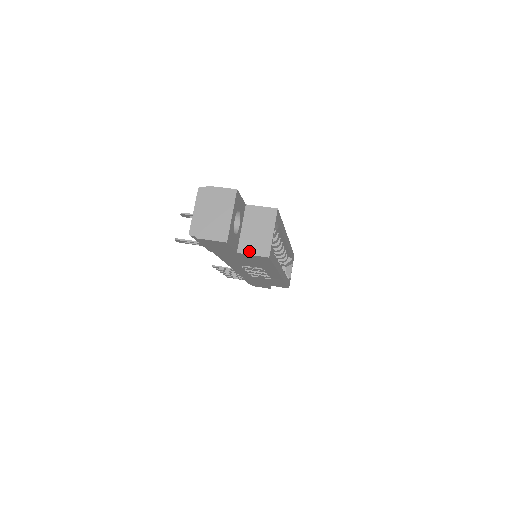
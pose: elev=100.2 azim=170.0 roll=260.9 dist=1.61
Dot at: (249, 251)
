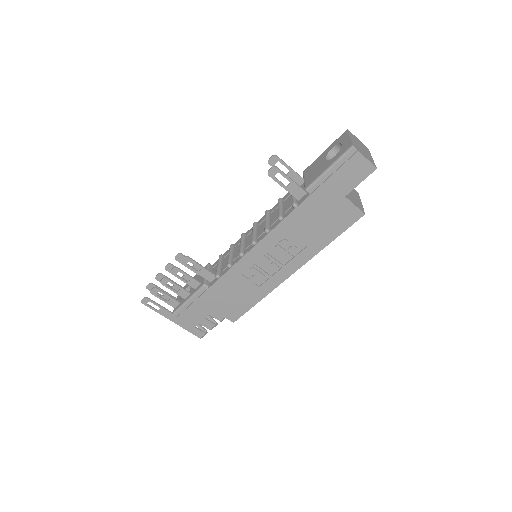
Dot at: (352, 201)
